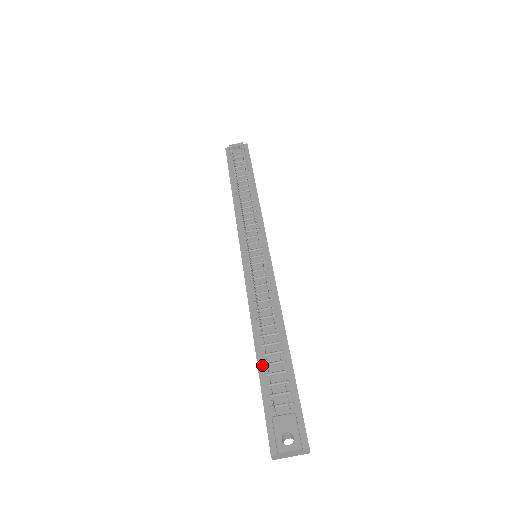
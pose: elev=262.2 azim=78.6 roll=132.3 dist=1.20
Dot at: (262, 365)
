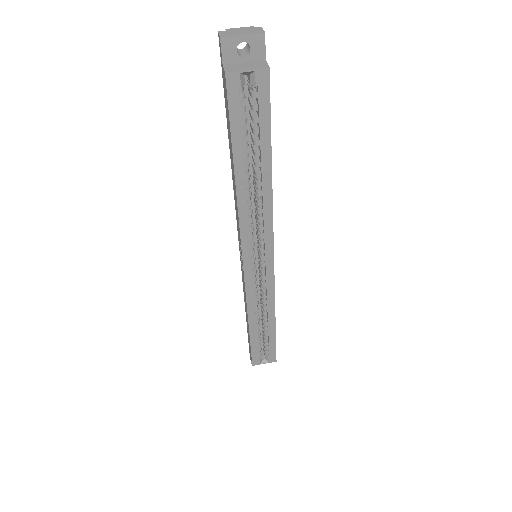
Dot at: occluded
